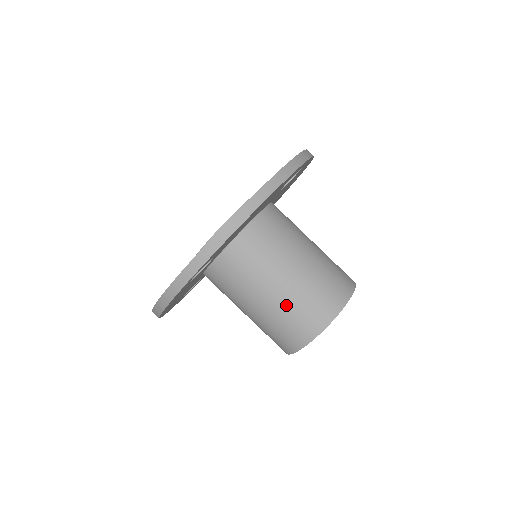
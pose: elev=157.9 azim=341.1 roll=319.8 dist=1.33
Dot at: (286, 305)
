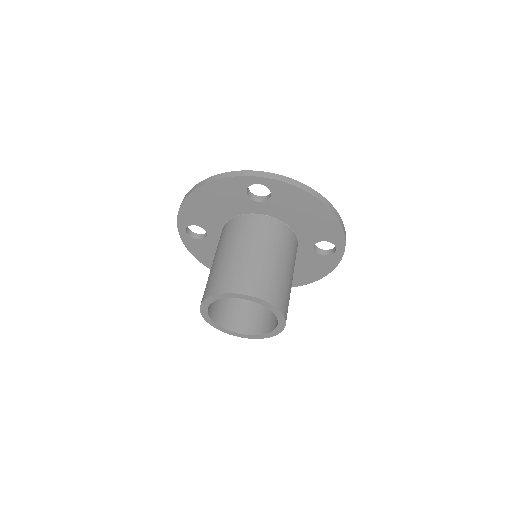
Dot at: (258, 266)
